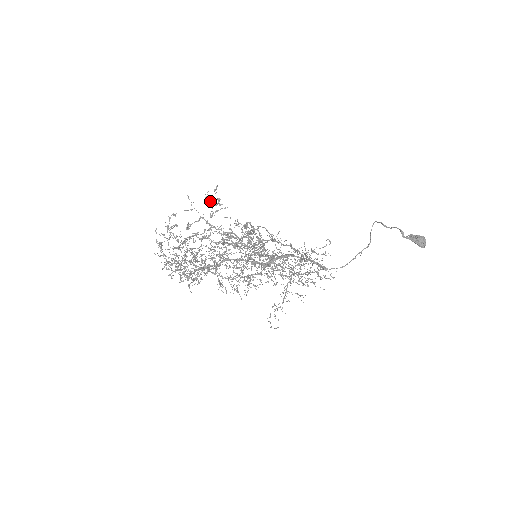
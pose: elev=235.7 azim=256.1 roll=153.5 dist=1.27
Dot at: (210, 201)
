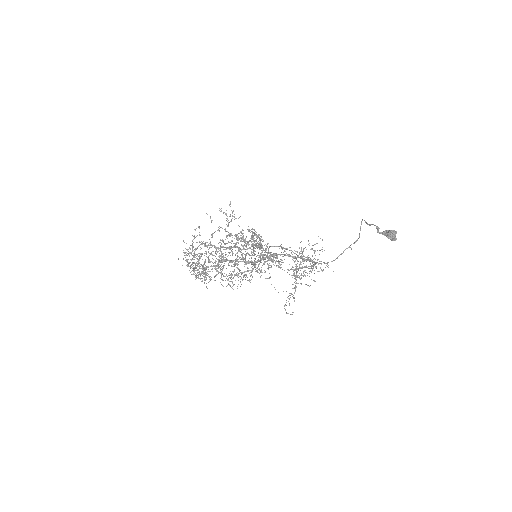
Dot at: (225, 214)
